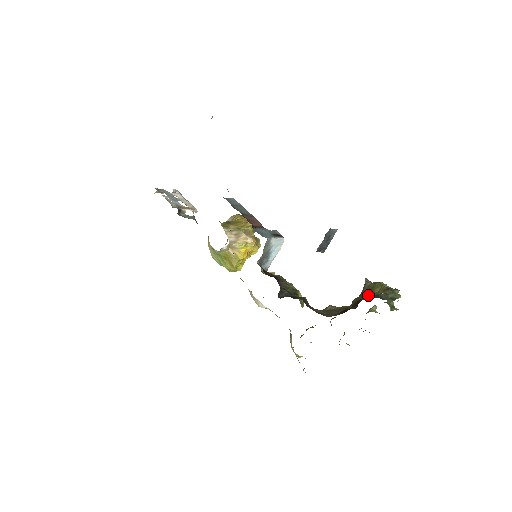
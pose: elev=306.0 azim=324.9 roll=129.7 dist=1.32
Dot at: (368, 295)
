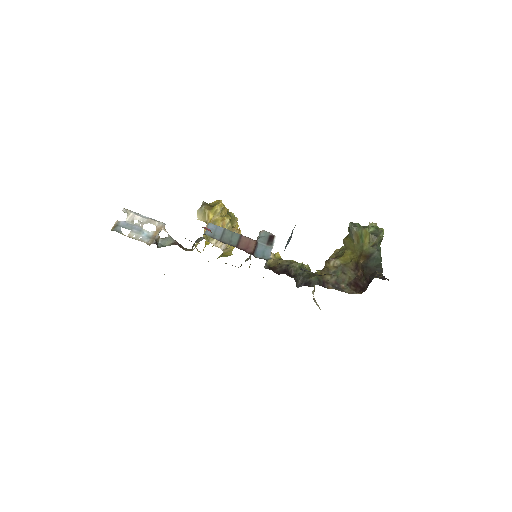
Dot at: (361, 247)
